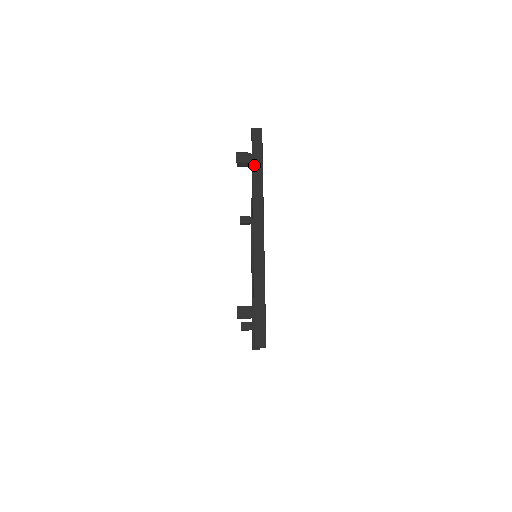
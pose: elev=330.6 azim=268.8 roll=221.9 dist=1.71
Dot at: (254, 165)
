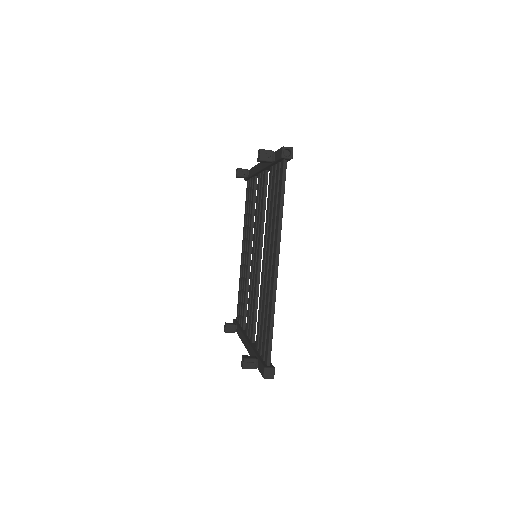
Dot at: occluded
